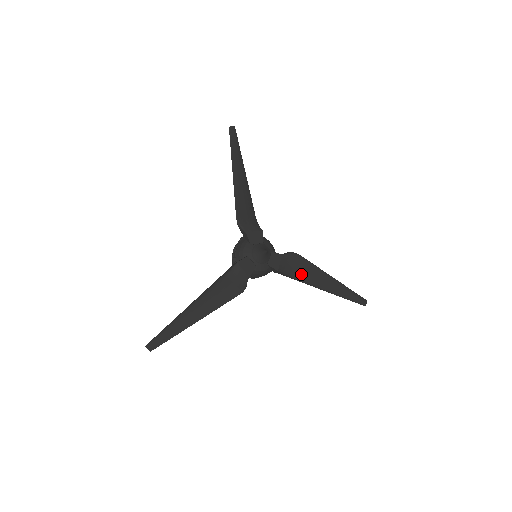
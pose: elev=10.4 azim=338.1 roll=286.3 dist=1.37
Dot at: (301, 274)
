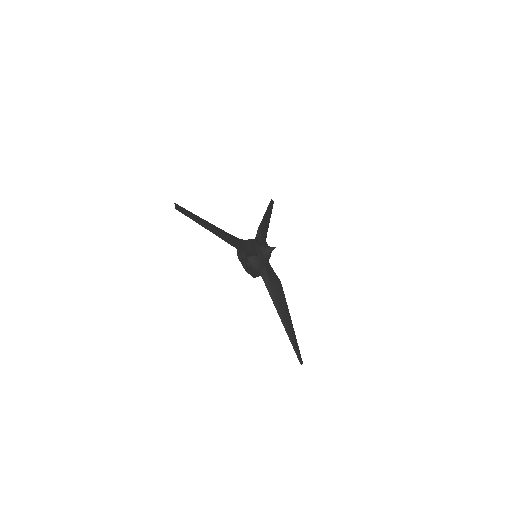
Dot at: (276, 294)
